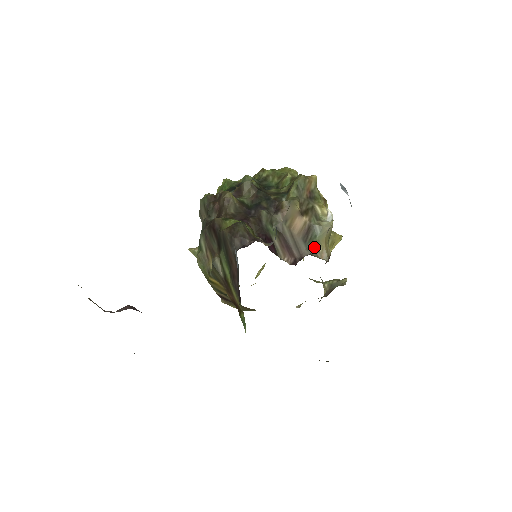
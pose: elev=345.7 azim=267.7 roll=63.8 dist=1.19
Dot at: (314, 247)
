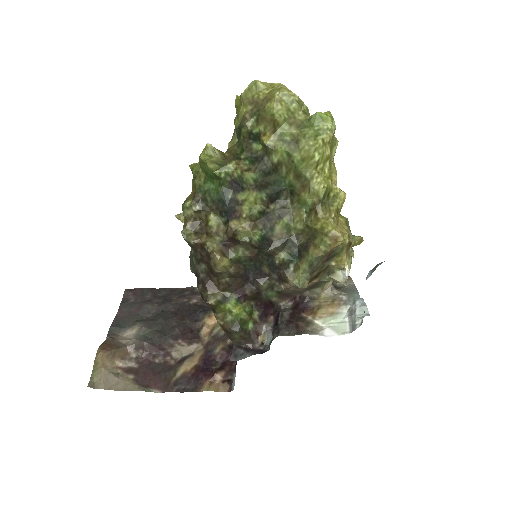
Dot at: (318, 289)
